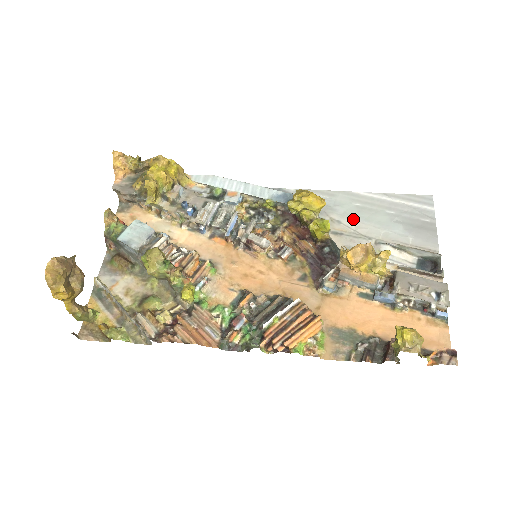
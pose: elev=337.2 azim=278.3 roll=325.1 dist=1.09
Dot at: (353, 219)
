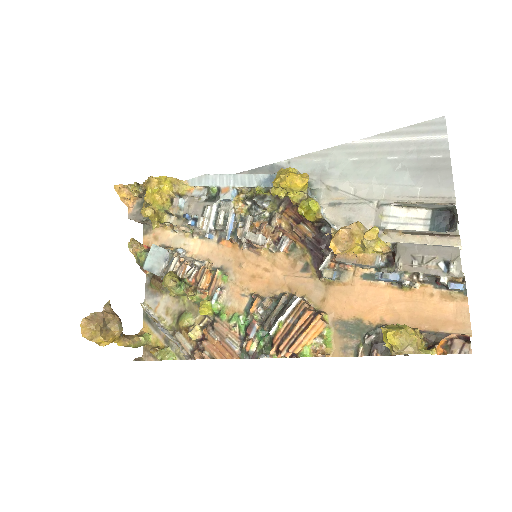
Dot at: (350, 181)
